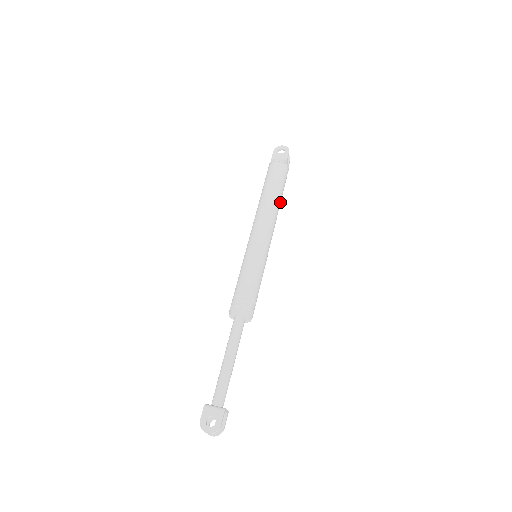
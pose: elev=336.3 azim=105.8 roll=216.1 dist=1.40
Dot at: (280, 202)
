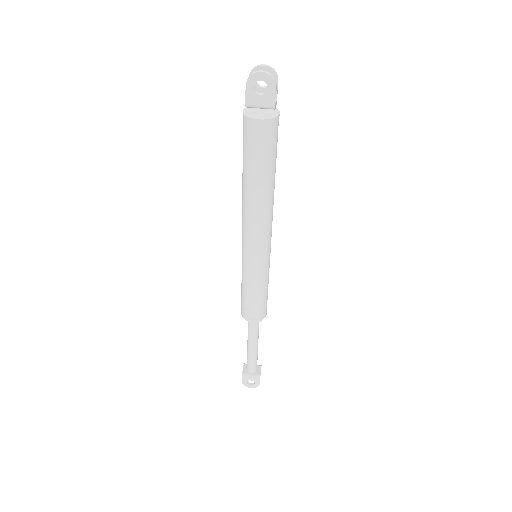
Dot at: (274, 180)
